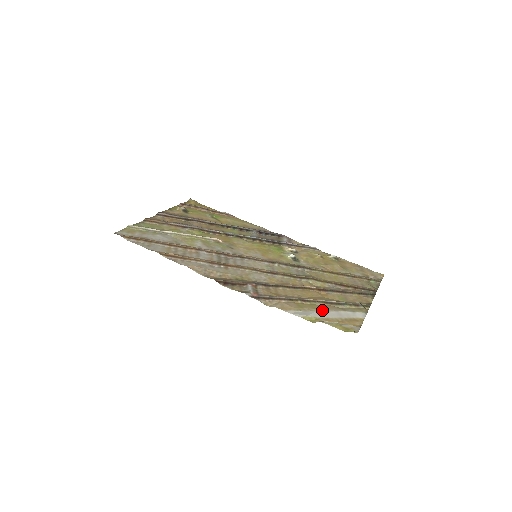
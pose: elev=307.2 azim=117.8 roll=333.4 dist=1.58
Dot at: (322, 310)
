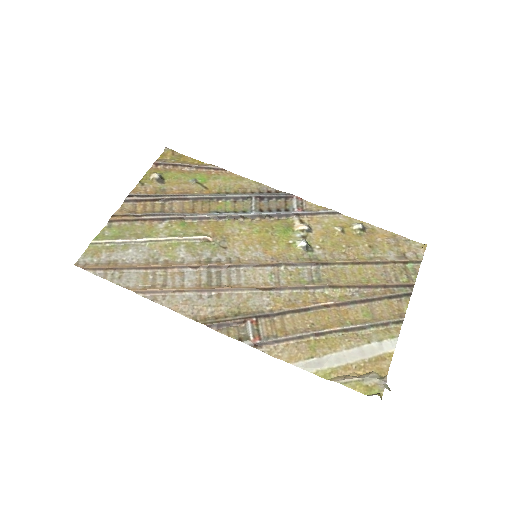
Dot at: (340, 350)
